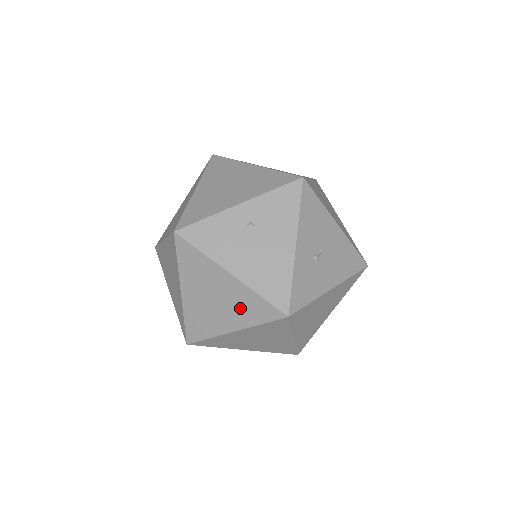
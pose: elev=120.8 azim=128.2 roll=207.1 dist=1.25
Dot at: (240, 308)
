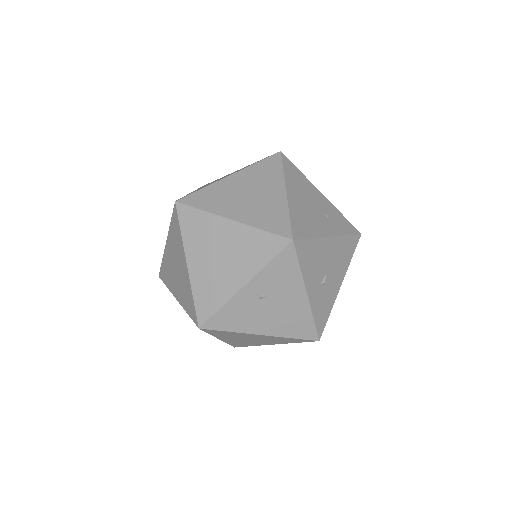
Dot at: (276, 341)
